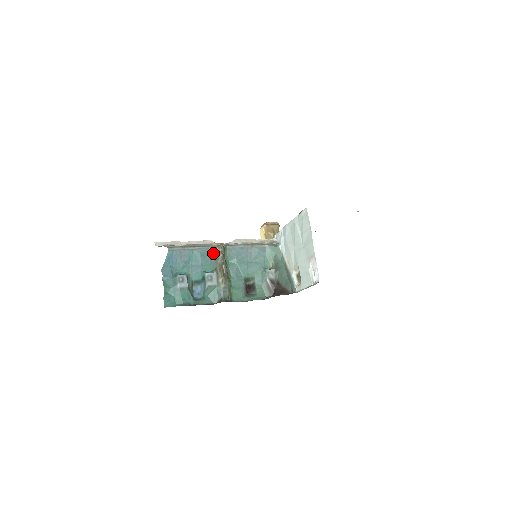
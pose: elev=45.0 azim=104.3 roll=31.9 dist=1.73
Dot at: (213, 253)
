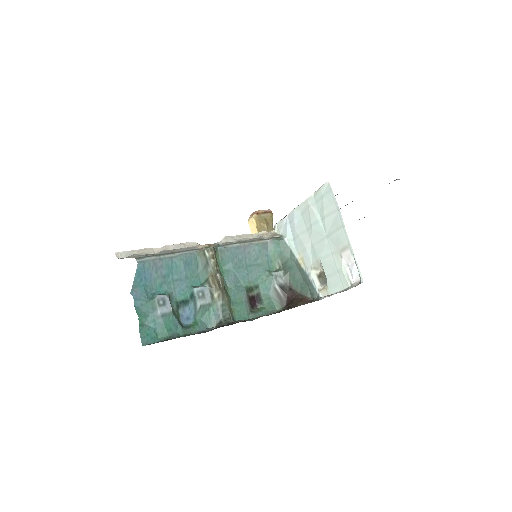
Dot at: (200, 259)
